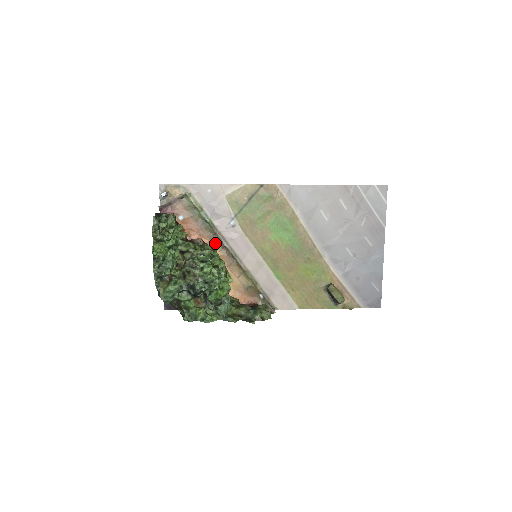
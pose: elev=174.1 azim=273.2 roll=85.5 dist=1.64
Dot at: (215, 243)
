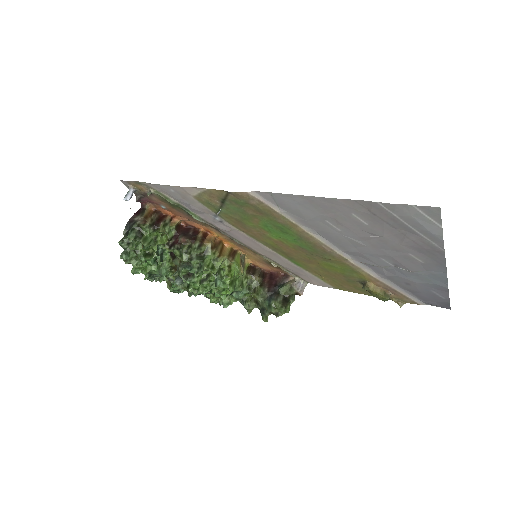
Dot at: (212, 229)
